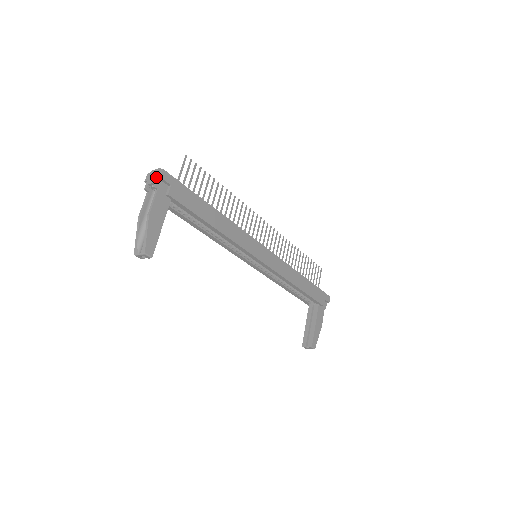
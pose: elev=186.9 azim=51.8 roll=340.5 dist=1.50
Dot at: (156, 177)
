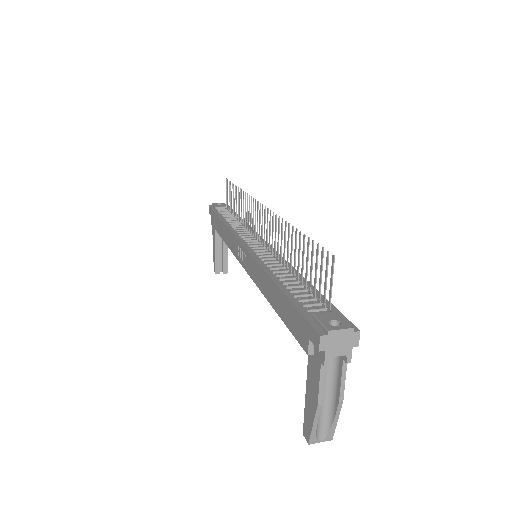
Dot at: (349, 346)
